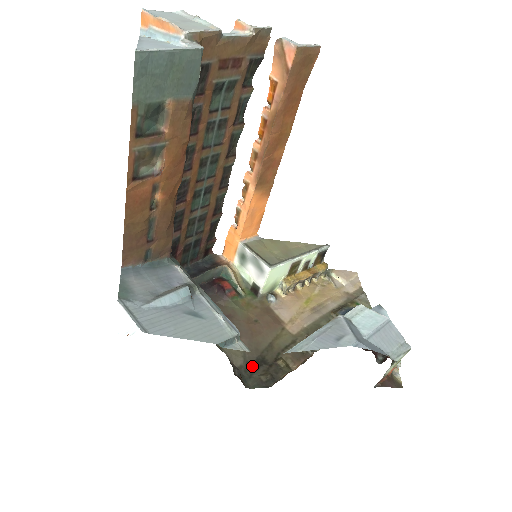
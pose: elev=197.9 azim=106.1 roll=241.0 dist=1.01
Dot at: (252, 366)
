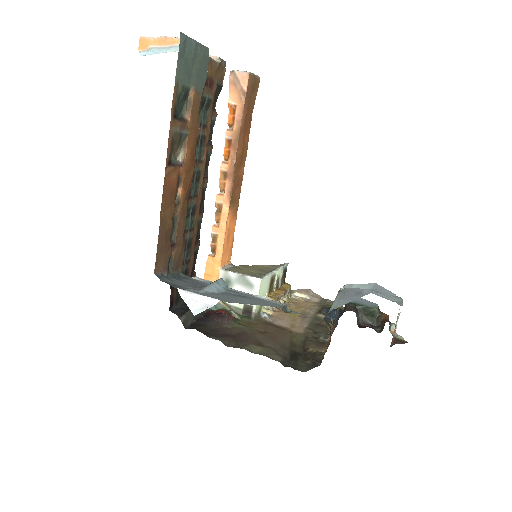
Dot at: (291, 359)
